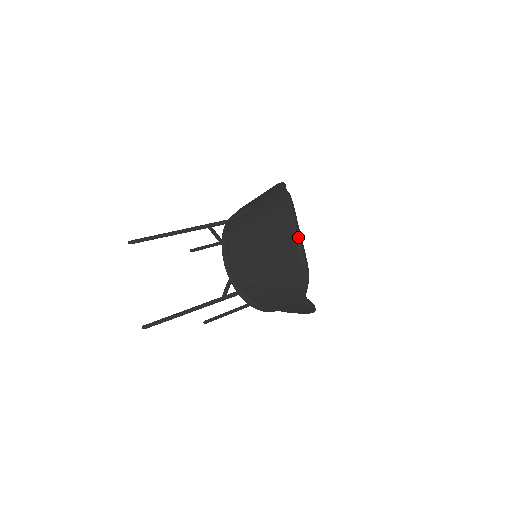
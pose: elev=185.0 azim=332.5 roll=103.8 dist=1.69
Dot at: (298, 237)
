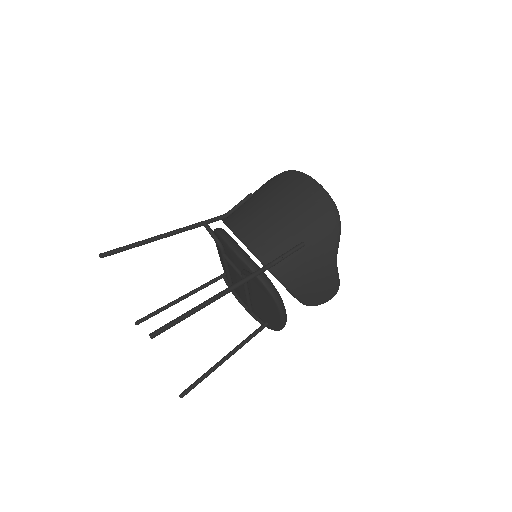
Dot at: (321, 185)
